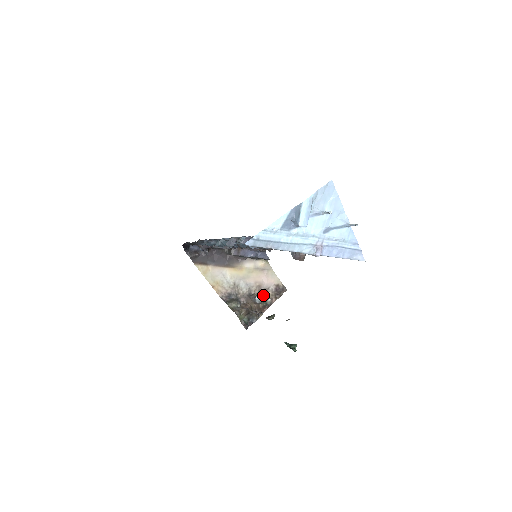
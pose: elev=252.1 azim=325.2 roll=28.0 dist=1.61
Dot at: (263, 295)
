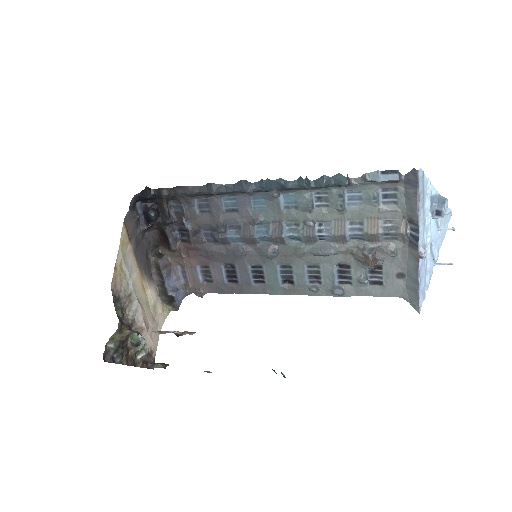
Dot at: occluded
